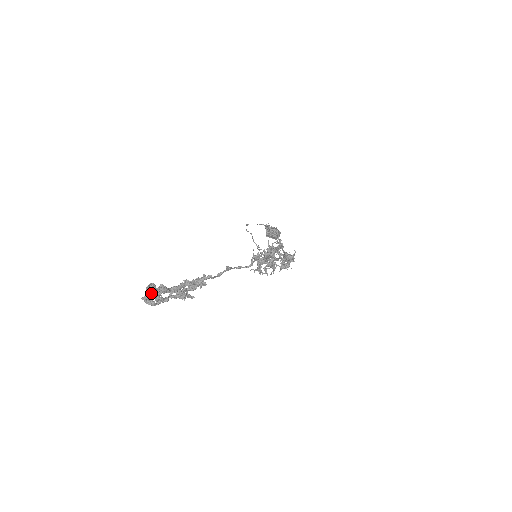
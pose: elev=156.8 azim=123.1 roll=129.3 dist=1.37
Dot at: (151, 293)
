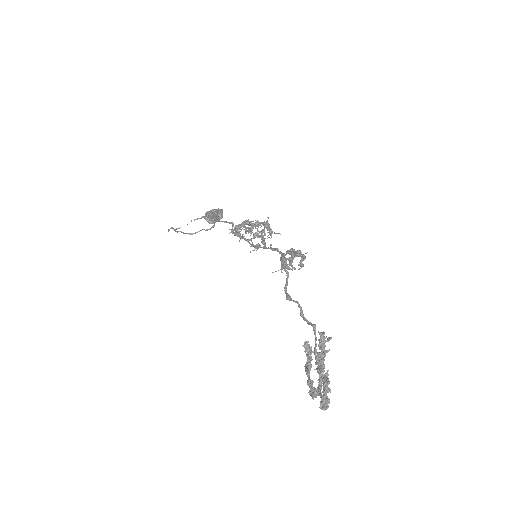
Dot at: (324, 398)
